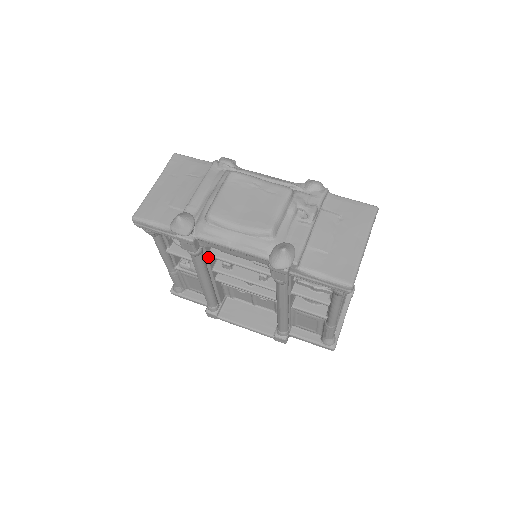
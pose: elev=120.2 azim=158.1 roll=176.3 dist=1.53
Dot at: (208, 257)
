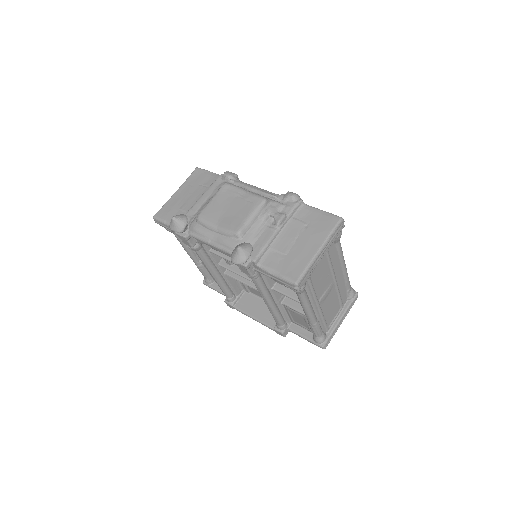
Dot at: (211, 253)
